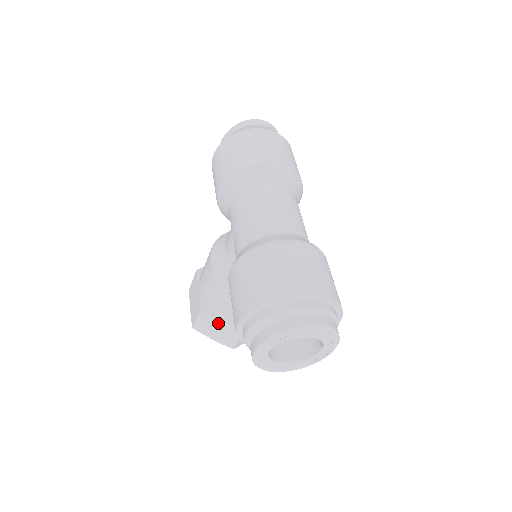
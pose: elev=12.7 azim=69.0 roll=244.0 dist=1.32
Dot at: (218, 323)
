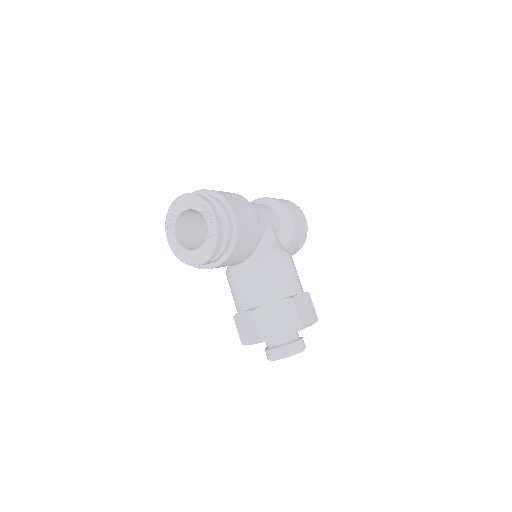
Dot at: (242, 318)
